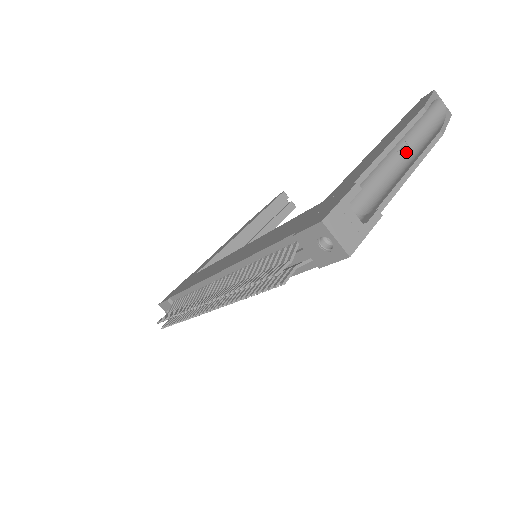
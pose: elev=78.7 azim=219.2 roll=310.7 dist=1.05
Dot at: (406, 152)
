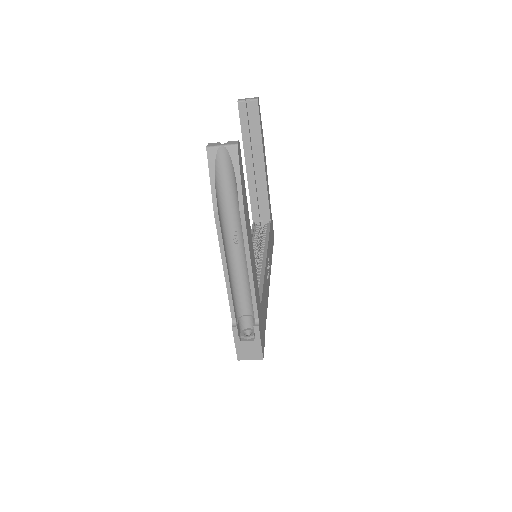
Dot at: (239, 240)
